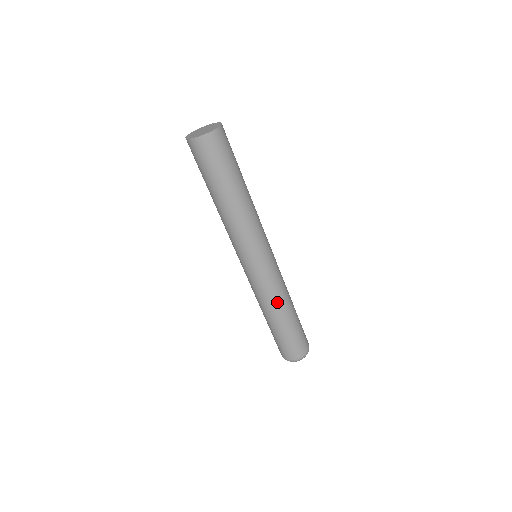
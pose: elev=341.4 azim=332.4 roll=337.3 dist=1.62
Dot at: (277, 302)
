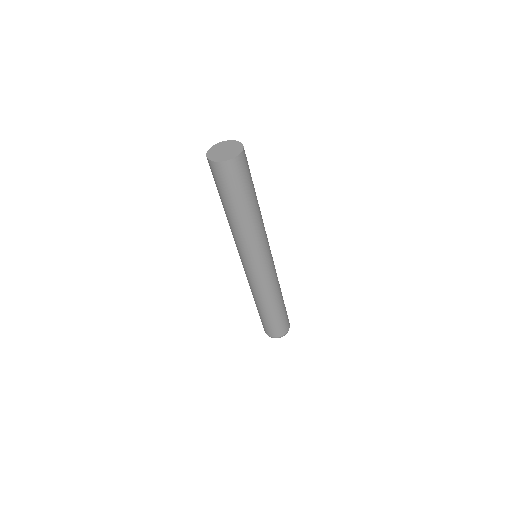
Dot at: (264, 297)
